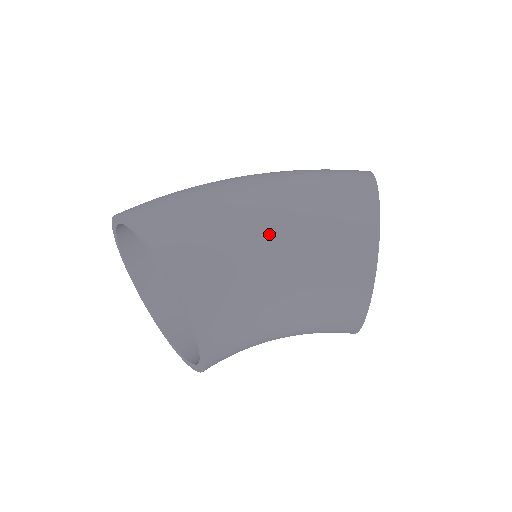
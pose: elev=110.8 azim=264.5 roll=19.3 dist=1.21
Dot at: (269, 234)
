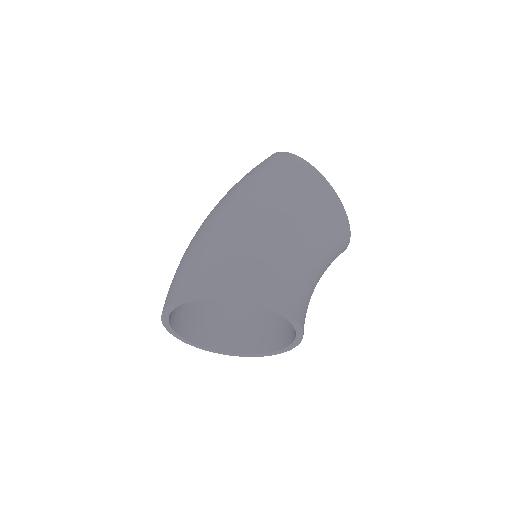
Dot at: (282, 233)
